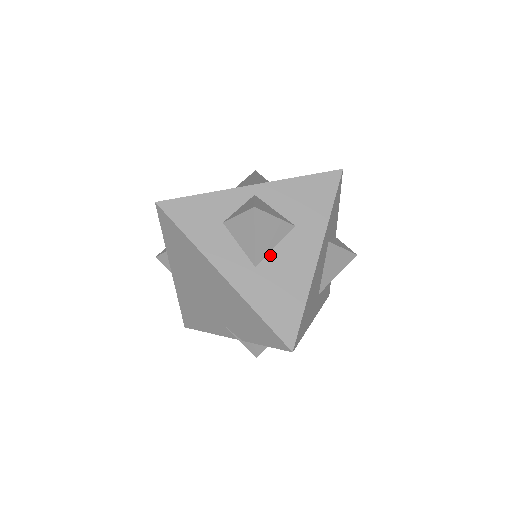
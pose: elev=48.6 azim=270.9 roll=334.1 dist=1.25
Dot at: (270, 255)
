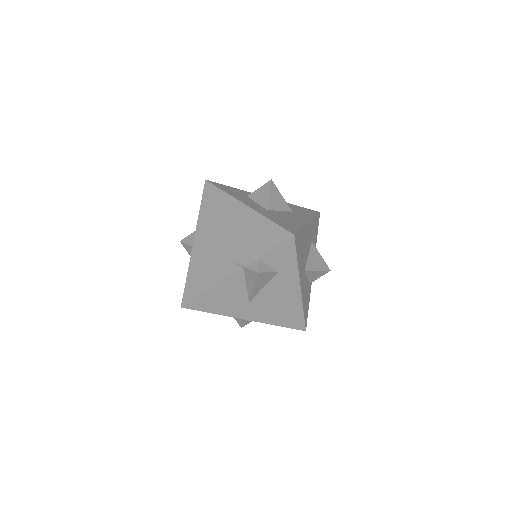
Dot at: (277, 211)
